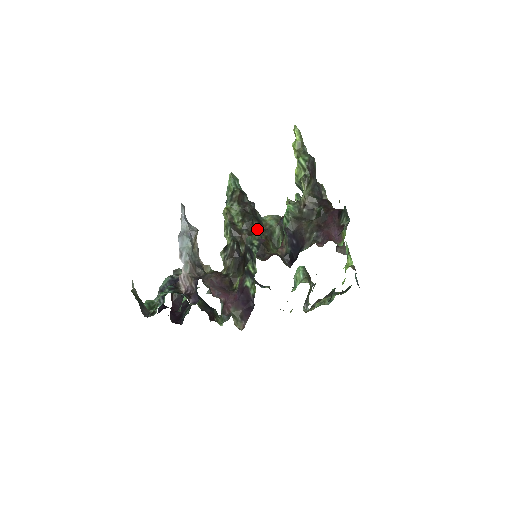
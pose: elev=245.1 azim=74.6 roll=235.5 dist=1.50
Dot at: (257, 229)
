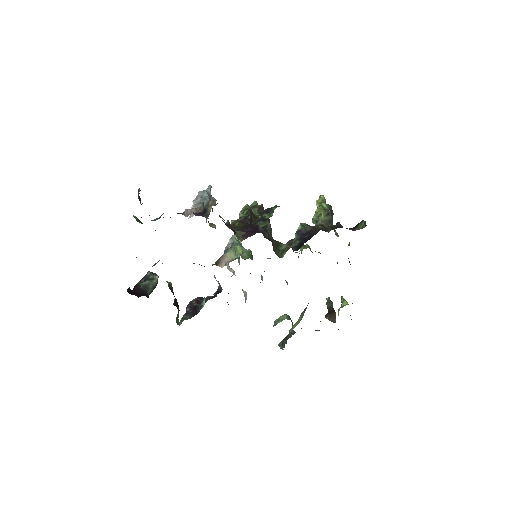
Dot at: (269, 229)
